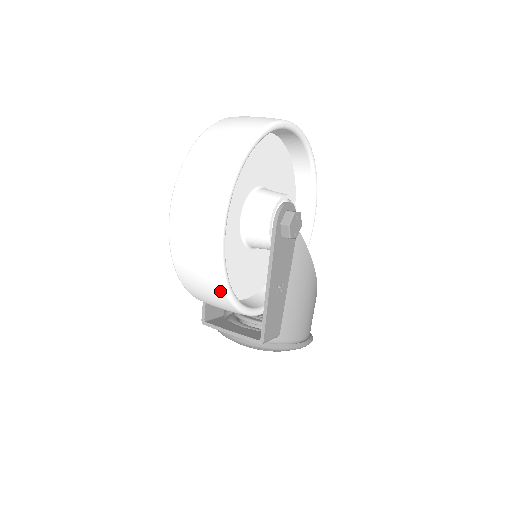
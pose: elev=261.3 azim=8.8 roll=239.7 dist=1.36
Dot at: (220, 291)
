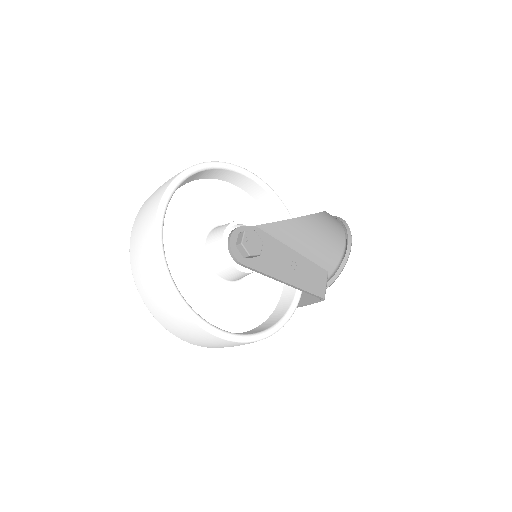
Dot at: occluded
